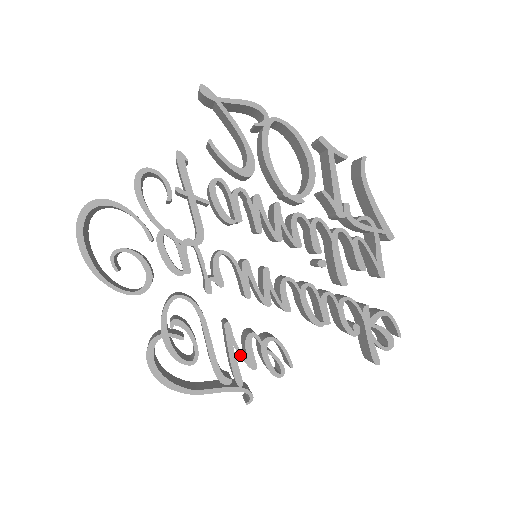
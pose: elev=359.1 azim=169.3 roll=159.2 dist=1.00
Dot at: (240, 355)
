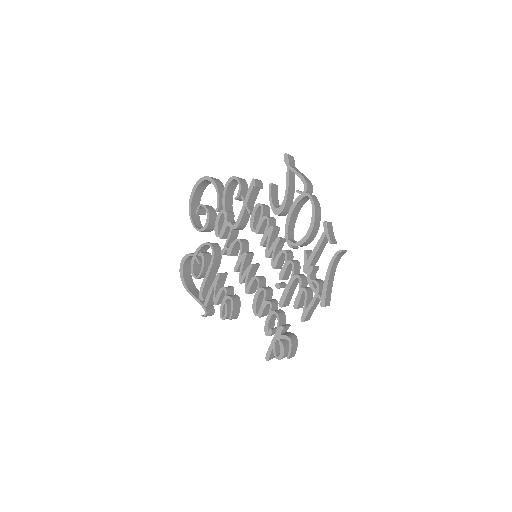
Dot at: (214, 293)
